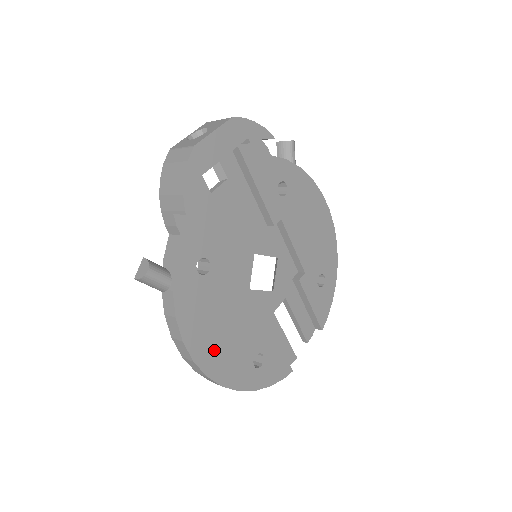
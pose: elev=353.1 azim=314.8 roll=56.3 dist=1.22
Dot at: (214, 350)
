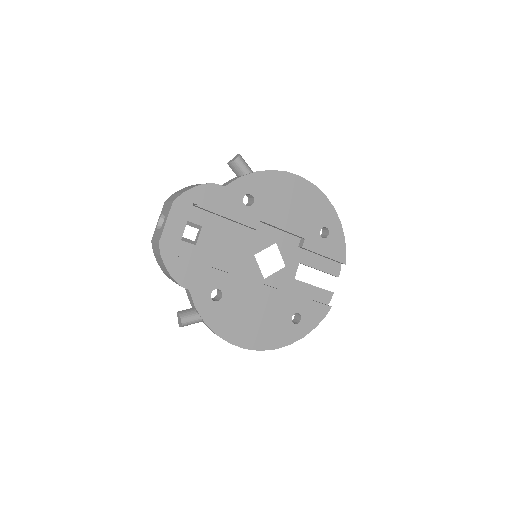
Dot at: (256, 334)
